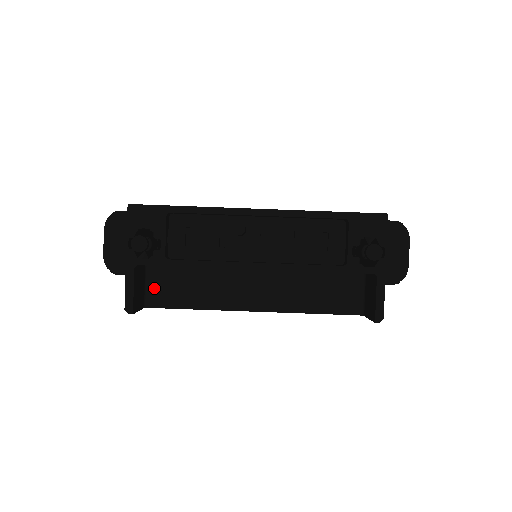
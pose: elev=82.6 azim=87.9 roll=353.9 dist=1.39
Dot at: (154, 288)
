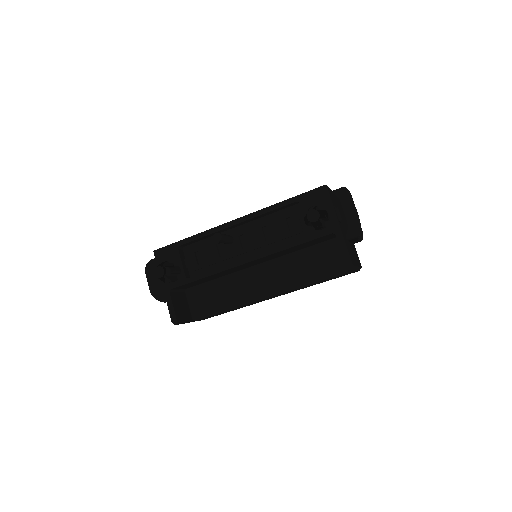
Dot at: (196, 305)
